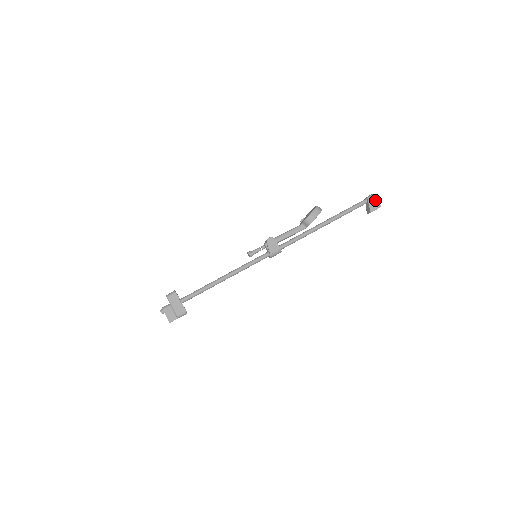
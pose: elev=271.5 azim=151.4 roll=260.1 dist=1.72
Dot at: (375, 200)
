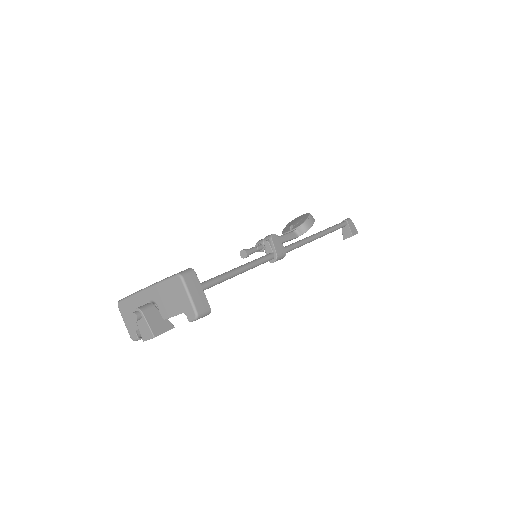
Dot at: (353, 224)
